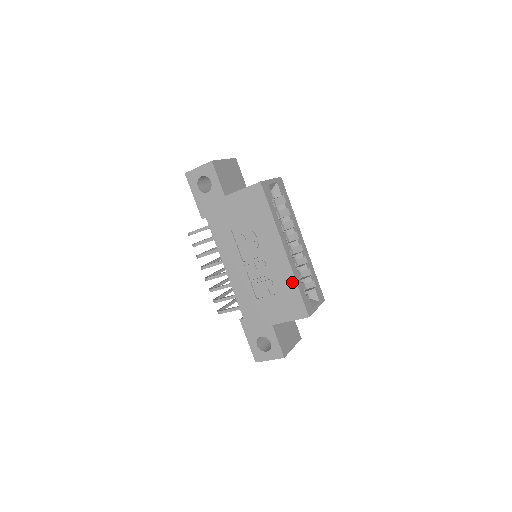
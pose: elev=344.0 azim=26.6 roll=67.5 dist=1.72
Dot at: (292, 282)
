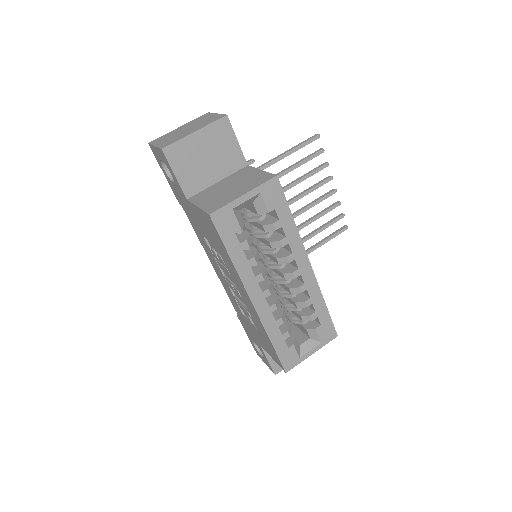
Dot at: (265, 334)
